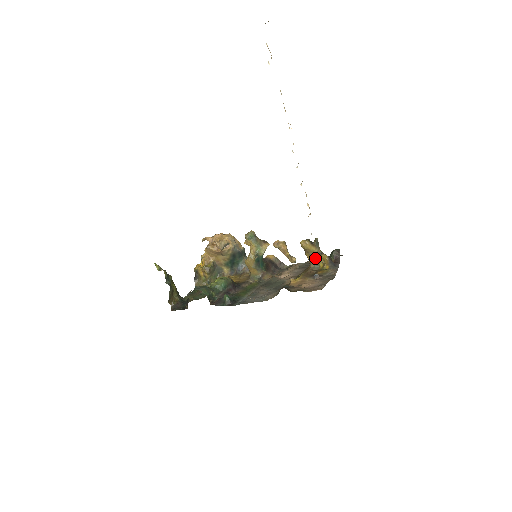
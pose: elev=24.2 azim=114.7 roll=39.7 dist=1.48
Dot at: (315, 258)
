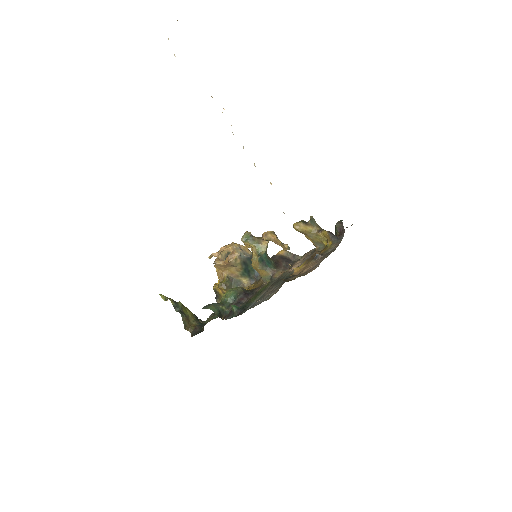
Dot at: (316, 238)
